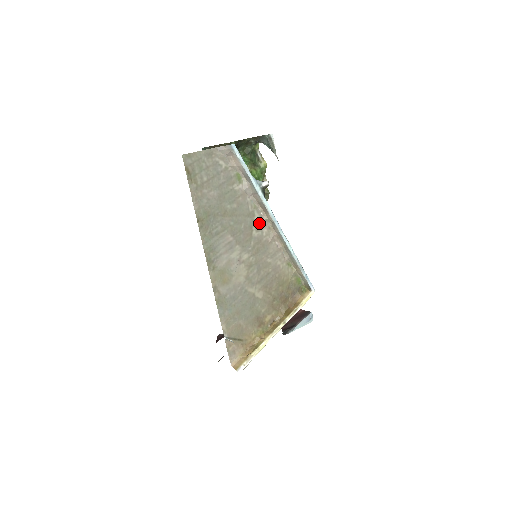
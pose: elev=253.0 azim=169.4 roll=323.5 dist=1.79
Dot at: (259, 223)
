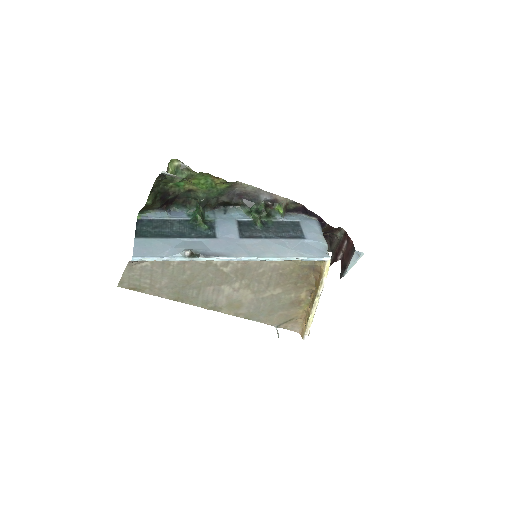
Dot at: (222, 262)
